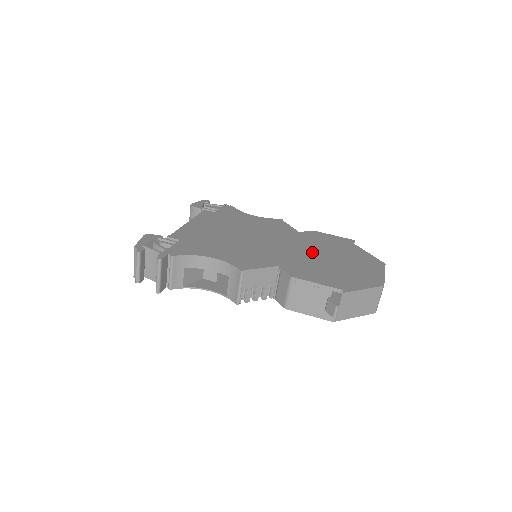
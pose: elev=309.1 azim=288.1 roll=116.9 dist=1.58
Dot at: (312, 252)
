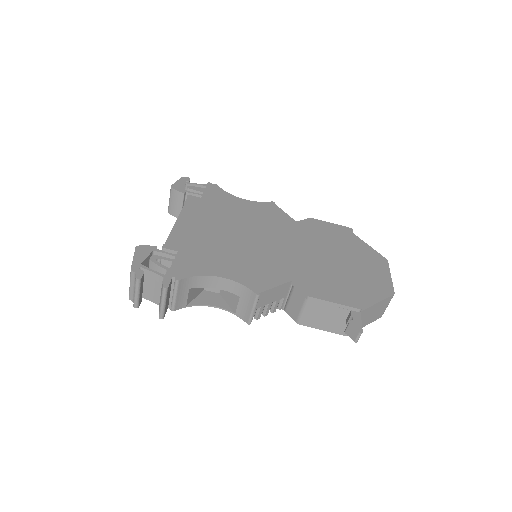
Dot at: (318, 253)
